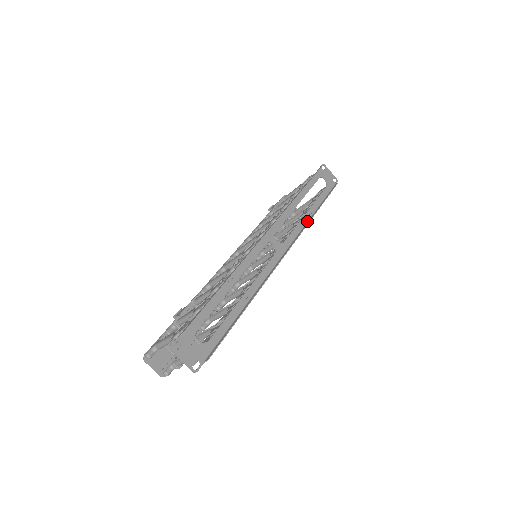
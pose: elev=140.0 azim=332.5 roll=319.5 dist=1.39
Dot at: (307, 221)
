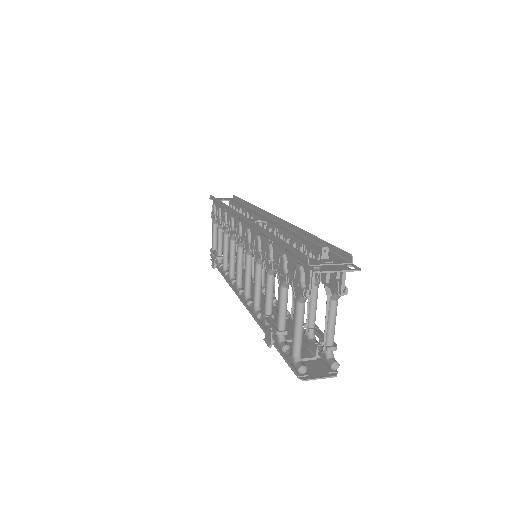
Dot at: (252, 210)
